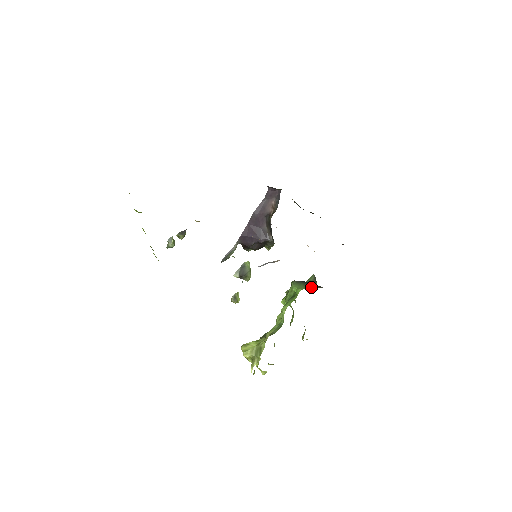
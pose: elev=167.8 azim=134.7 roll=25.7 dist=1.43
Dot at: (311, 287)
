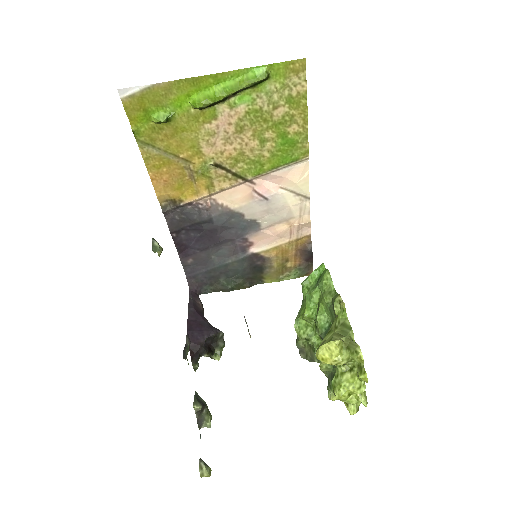
Dot at: occluded
